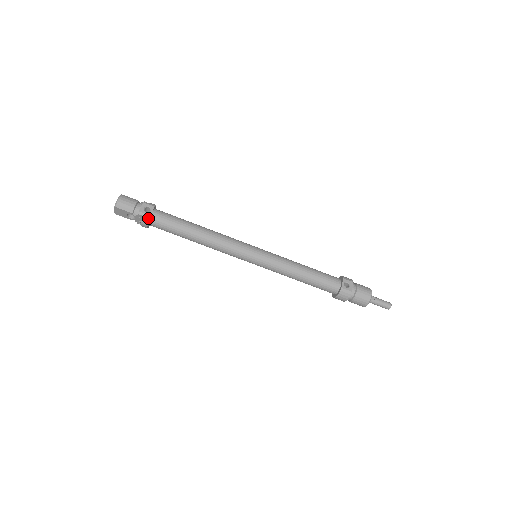
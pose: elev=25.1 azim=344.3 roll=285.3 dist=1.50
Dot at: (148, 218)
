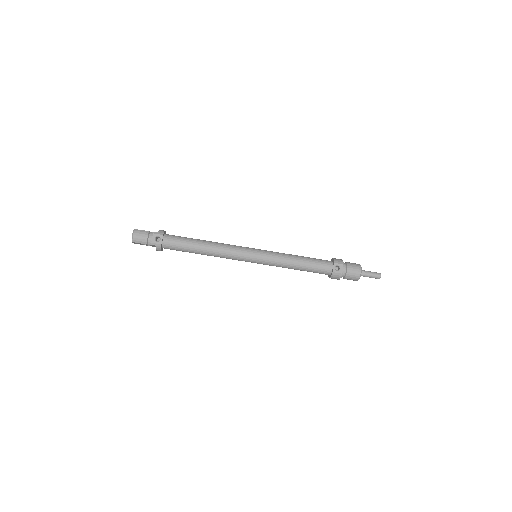
Dot at: (160, 246)
